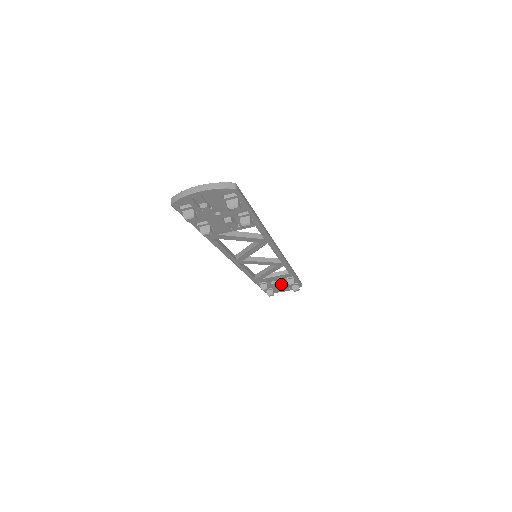
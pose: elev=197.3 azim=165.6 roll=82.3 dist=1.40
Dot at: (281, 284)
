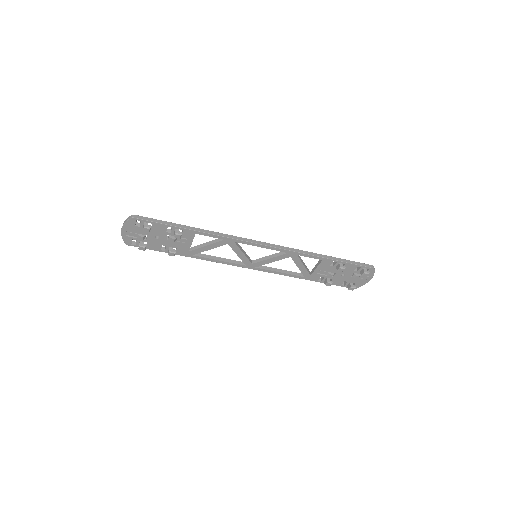
Dot at: (345, 274)
